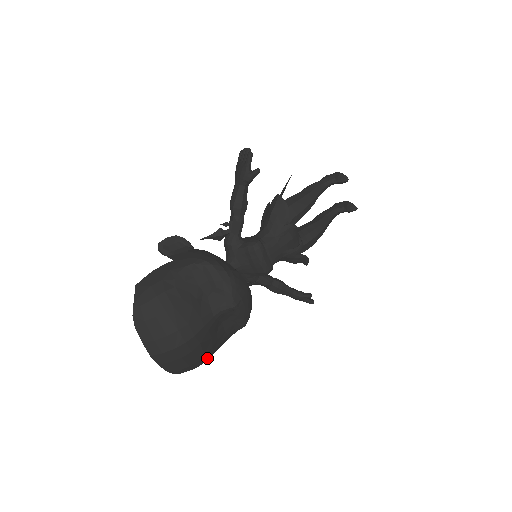
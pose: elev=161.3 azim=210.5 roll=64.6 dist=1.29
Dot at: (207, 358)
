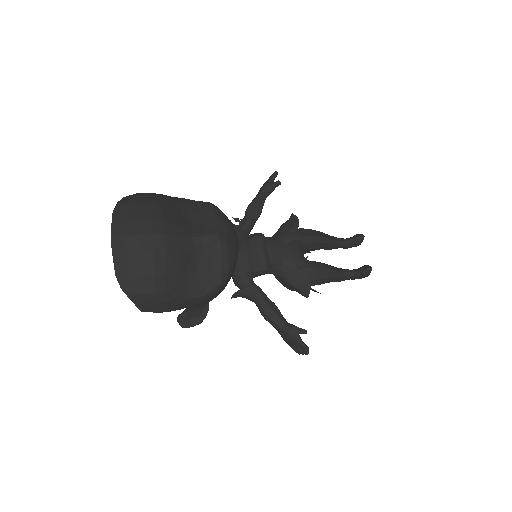
Dot at: (165, 288)
